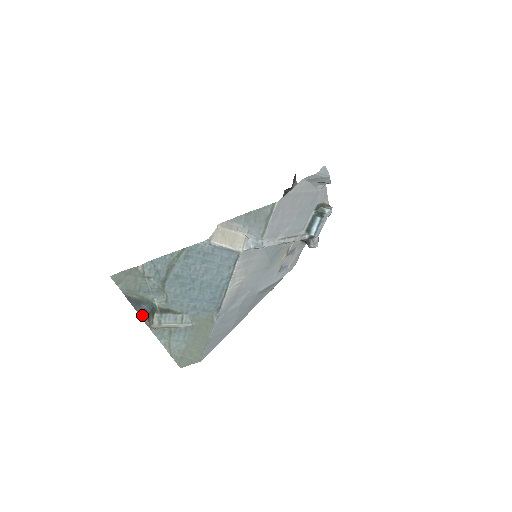
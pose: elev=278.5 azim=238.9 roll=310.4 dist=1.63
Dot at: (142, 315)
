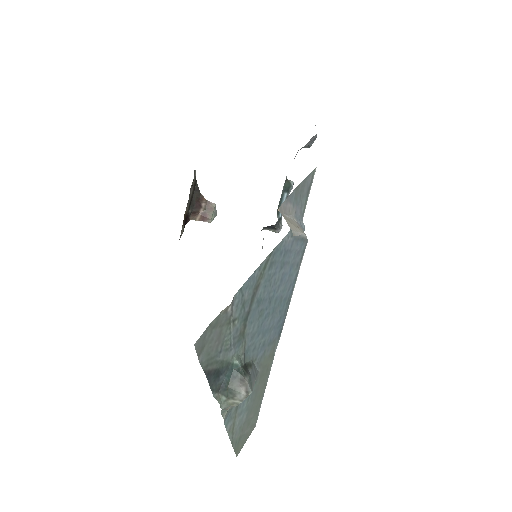
Dot at: (217, 396)
